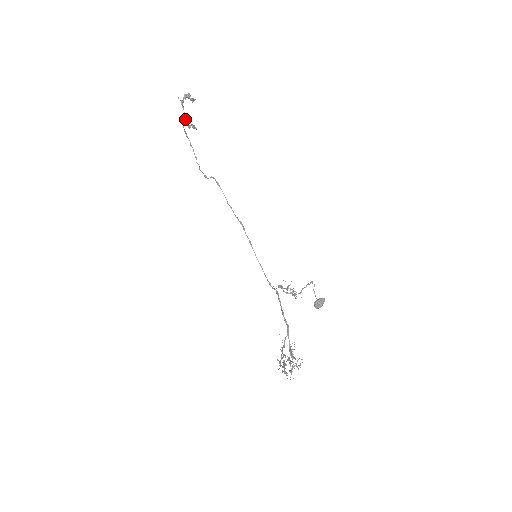
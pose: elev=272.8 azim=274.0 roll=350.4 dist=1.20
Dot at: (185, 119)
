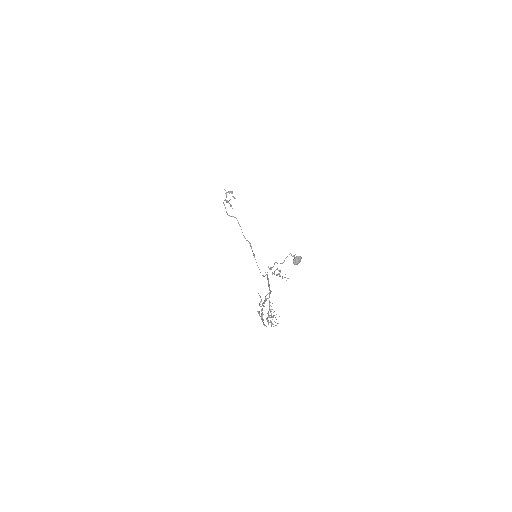
Dot at: (226, 200)
